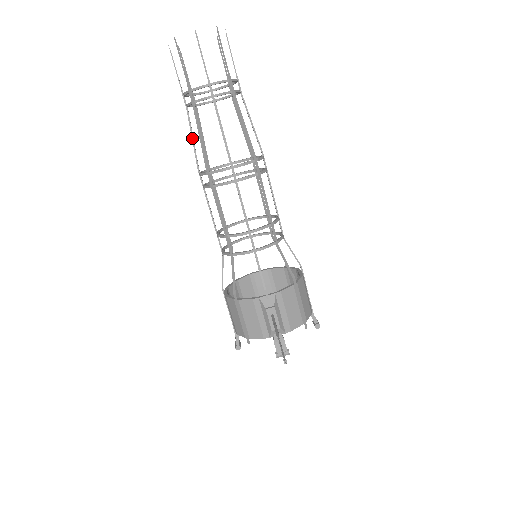
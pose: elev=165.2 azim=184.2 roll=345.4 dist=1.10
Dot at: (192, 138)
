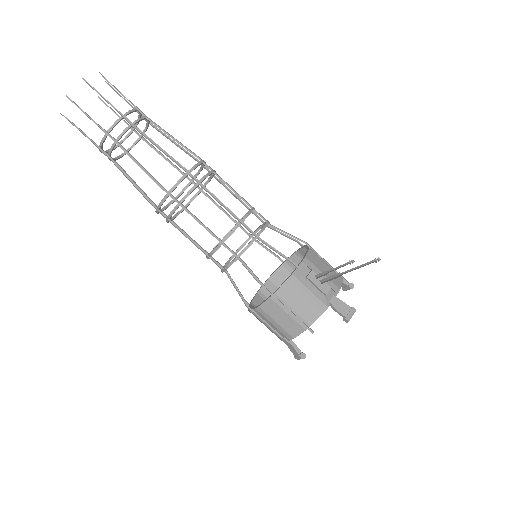
Dot at: (131, 181)
